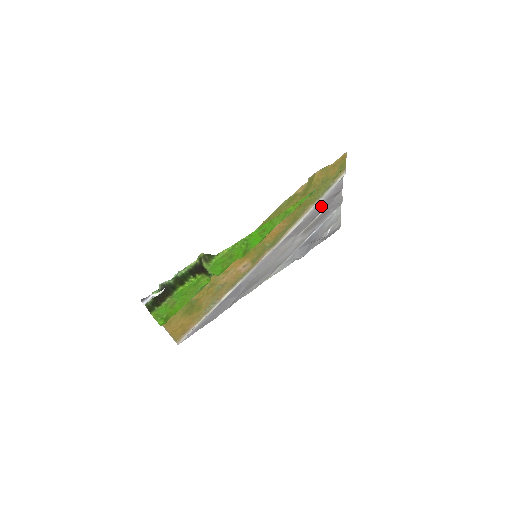
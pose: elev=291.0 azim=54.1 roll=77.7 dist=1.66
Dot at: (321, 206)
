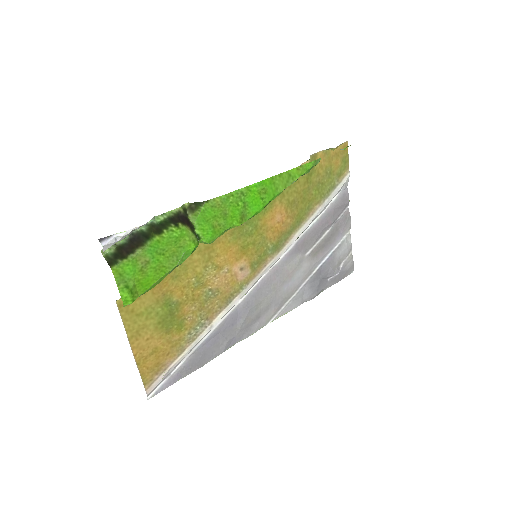
Dot at: (328, 217)
